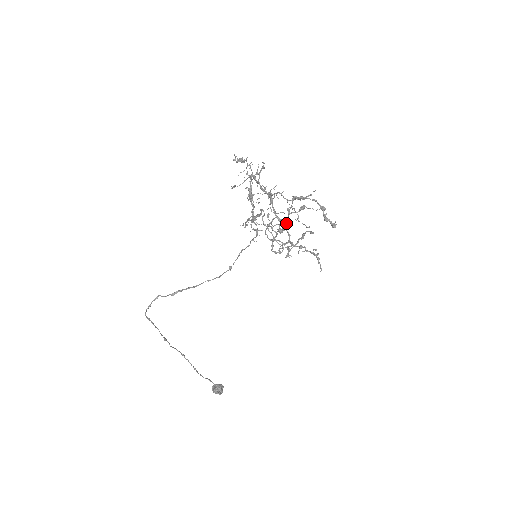
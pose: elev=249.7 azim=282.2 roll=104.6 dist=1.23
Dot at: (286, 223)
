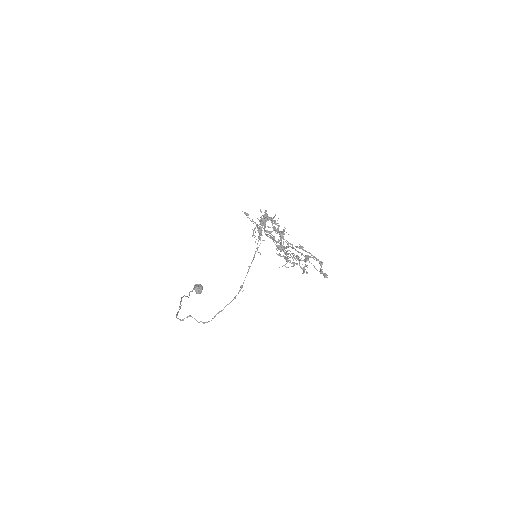
Dot at: (288, 254)
